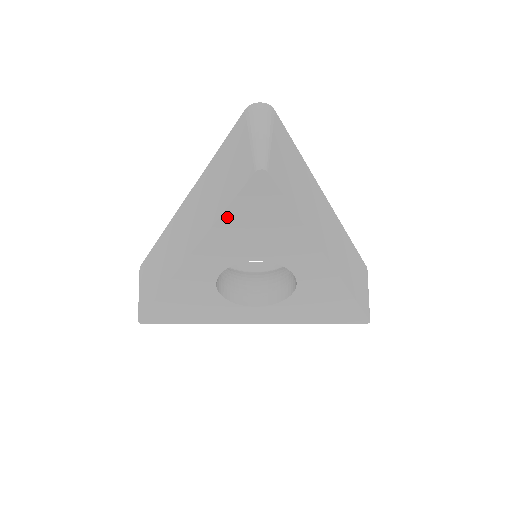
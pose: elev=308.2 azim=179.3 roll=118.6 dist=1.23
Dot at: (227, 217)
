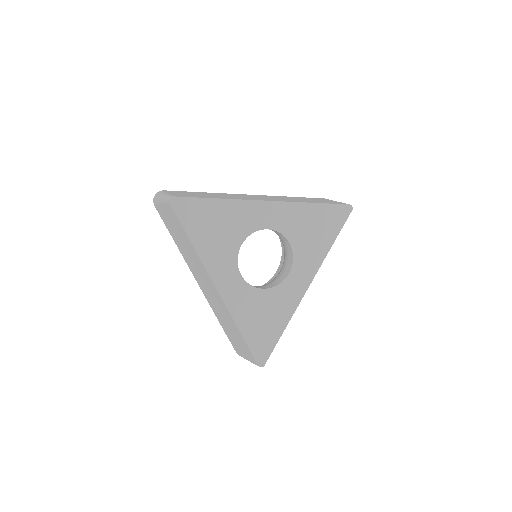
Dot at: (194, 239)
